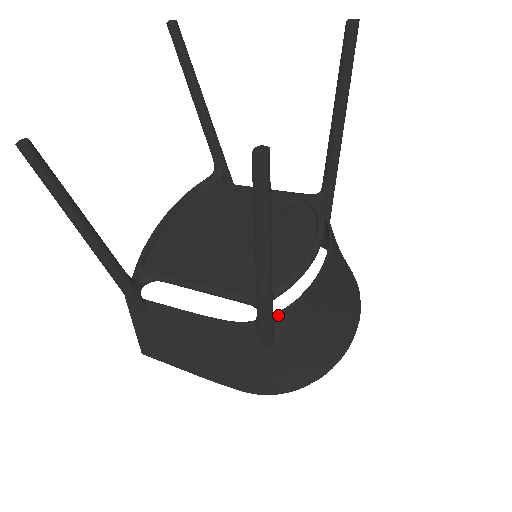
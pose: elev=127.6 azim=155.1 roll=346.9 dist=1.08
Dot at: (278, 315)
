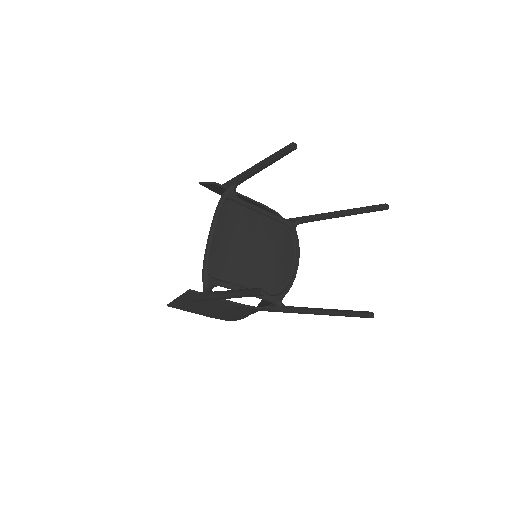
Dot at: occluded
